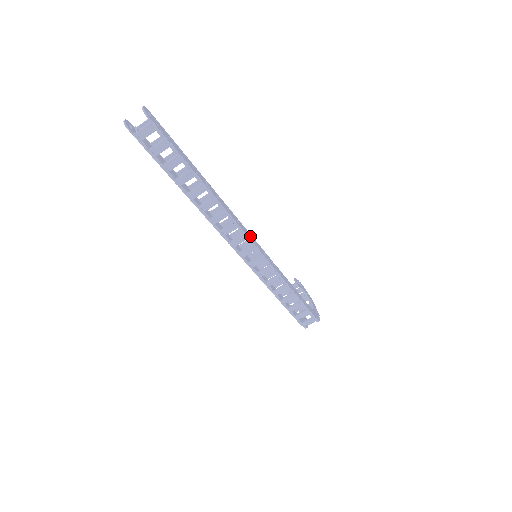
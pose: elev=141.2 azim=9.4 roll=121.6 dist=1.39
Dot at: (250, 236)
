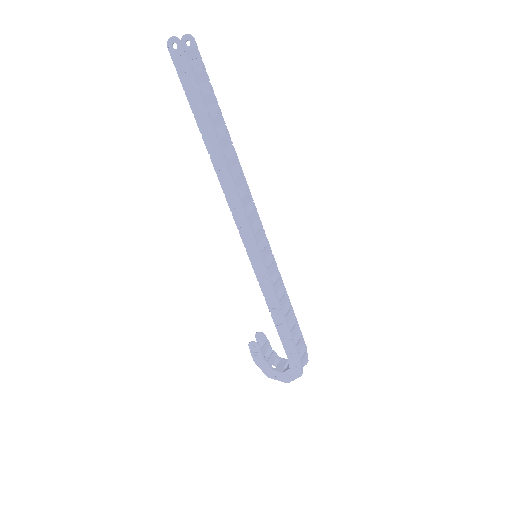
Dot at: (254, 222)
